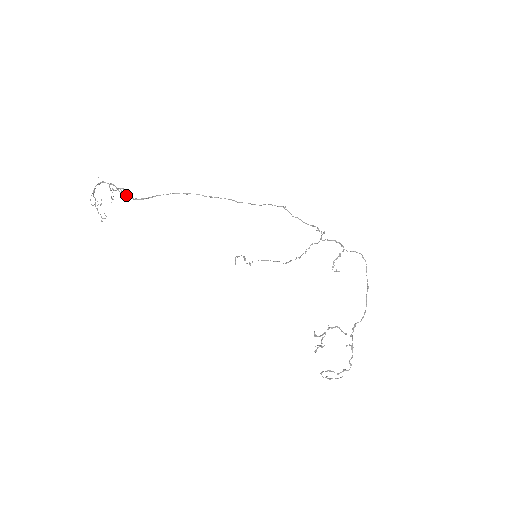
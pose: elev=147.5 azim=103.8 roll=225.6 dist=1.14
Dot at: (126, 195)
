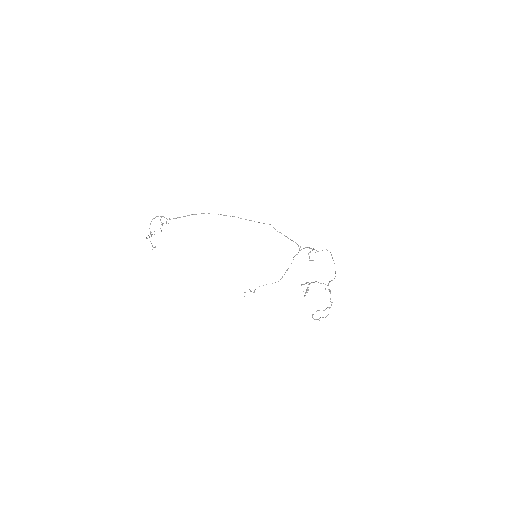
Dot at: occluded
